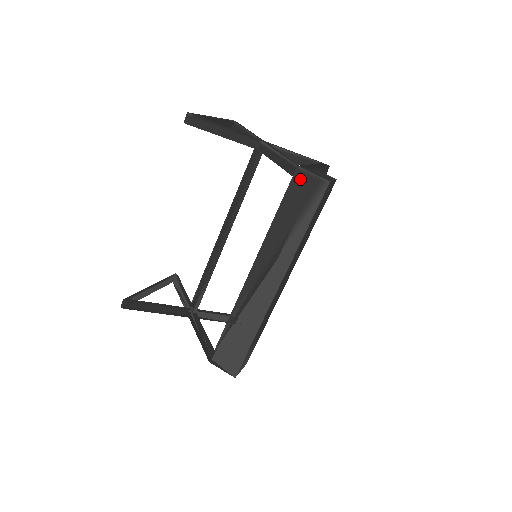
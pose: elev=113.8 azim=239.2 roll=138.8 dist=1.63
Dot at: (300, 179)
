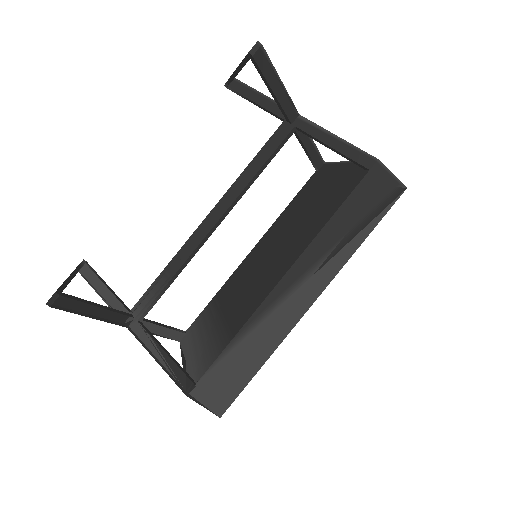
Dot at: (377, 176)
